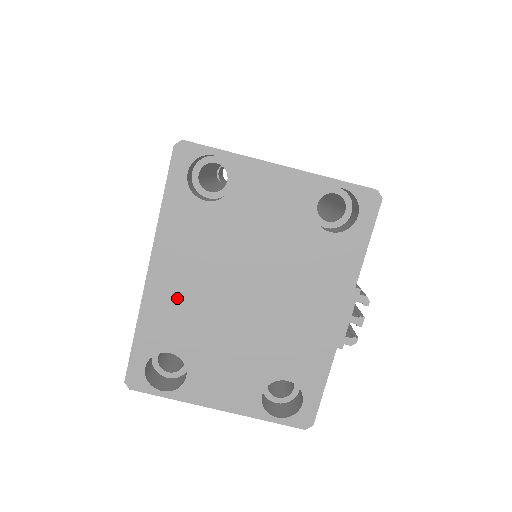
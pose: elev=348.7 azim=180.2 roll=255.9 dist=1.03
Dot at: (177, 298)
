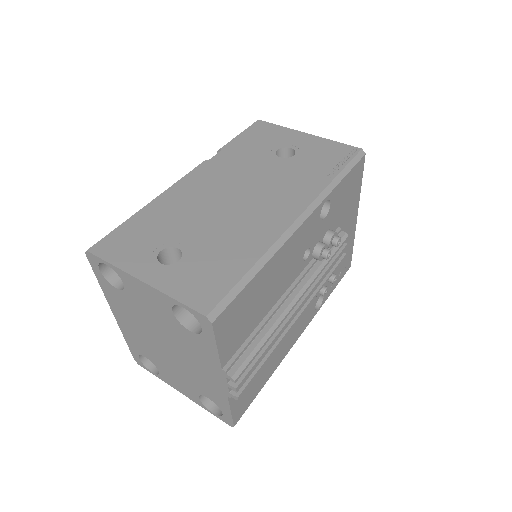
Dot at: (133, 333)
